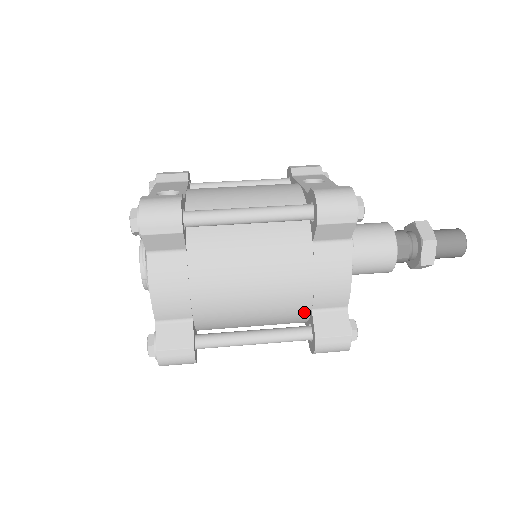
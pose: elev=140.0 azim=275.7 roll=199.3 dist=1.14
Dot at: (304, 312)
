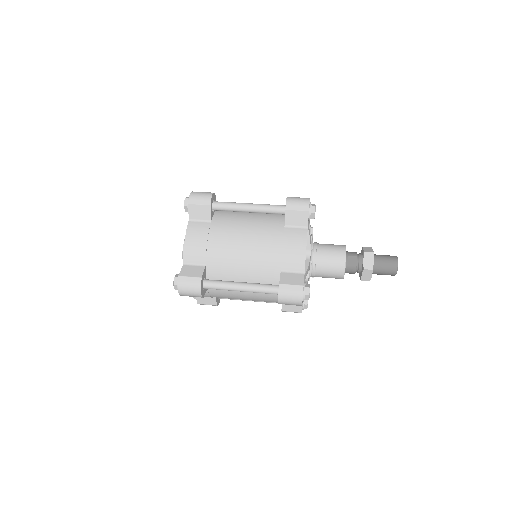
Dot at: (276, 273)
